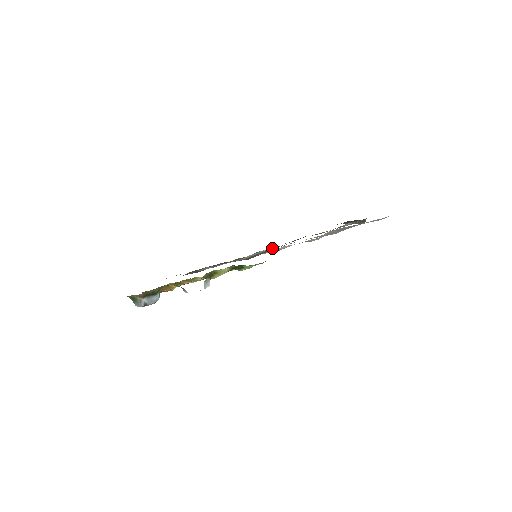
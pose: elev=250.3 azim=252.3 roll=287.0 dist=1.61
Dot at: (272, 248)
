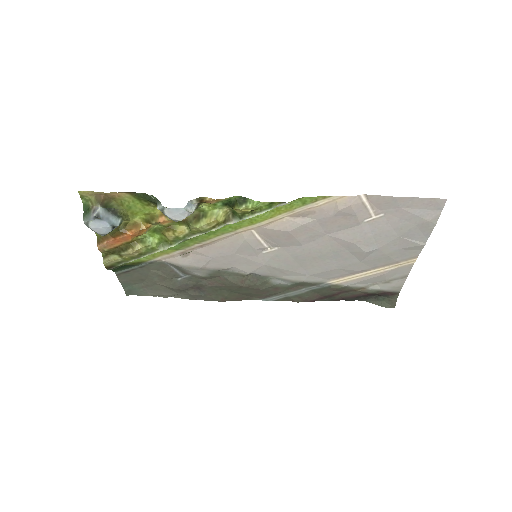
Dot at: (274, 280)
